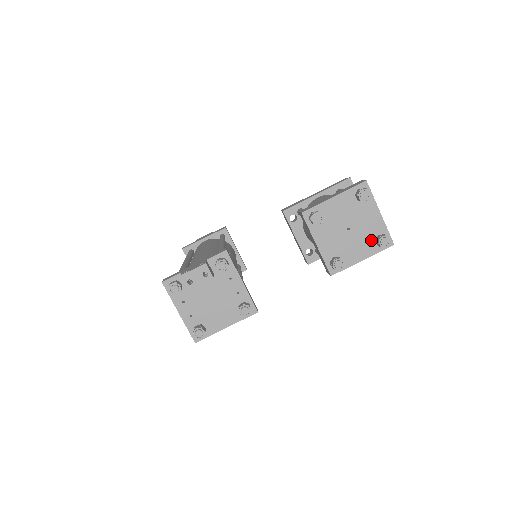
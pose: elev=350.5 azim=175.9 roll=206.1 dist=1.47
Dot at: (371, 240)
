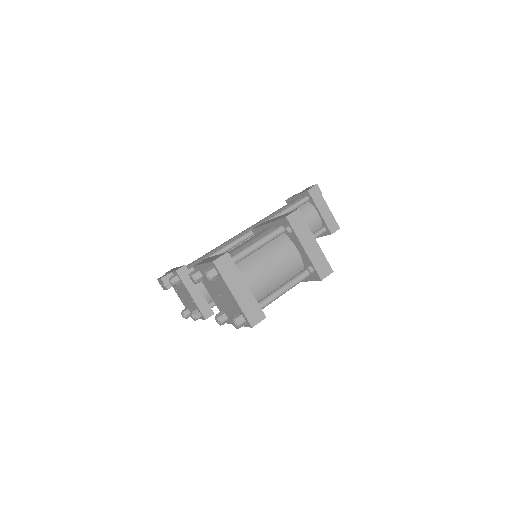
Dot at: occluded
